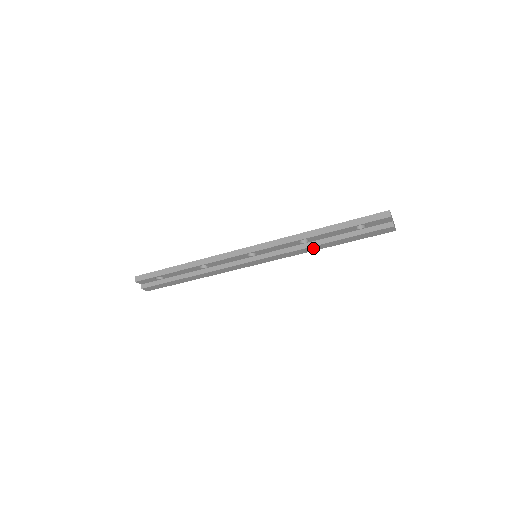
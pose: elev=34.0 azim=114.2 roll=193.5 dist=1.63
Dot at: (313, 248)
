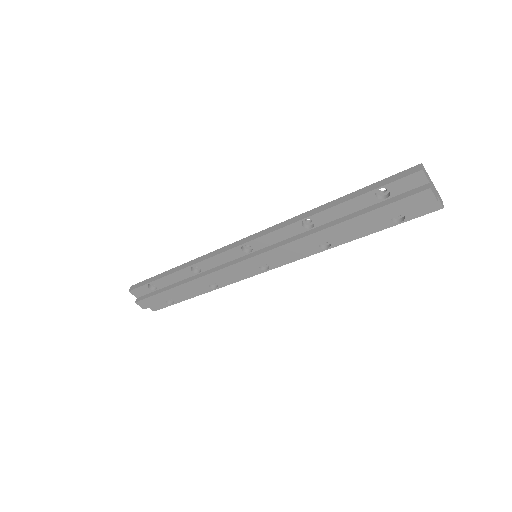
Dot at: (321, 236)
